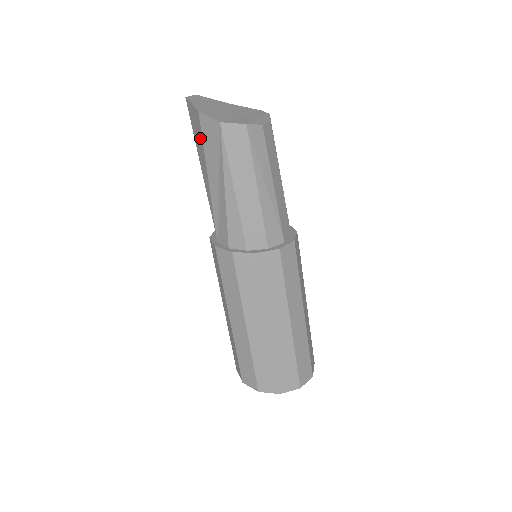
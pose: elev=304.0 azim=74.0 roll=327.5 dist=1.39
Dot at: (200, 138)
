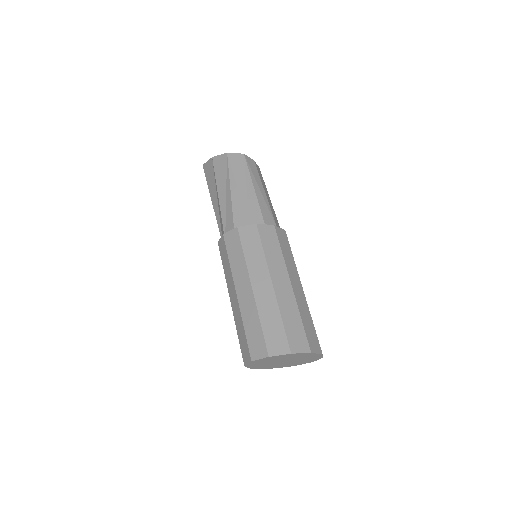
Dot at: (212, 176)
